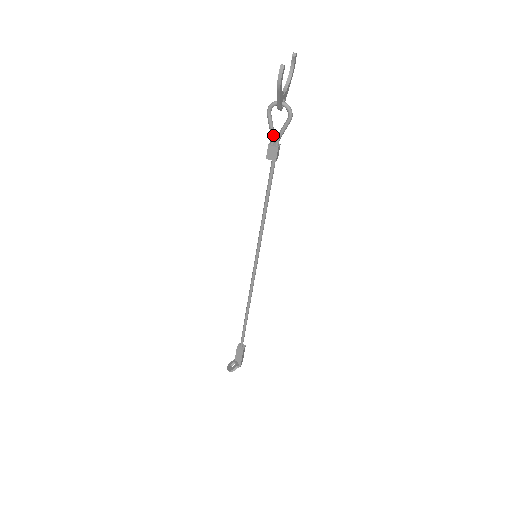
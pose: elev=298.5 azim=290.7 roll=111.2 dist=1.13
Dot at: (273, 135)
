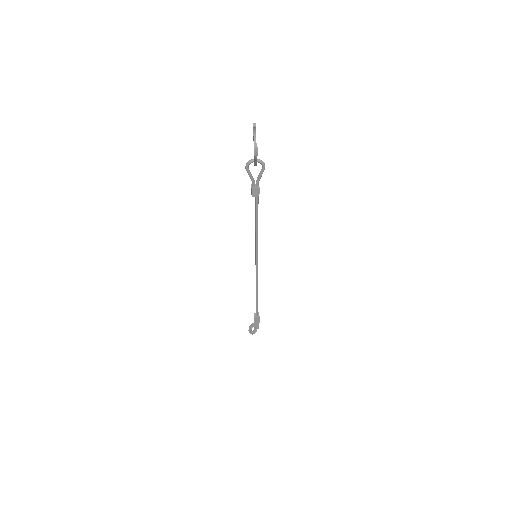
Dot at: (253, 181)
